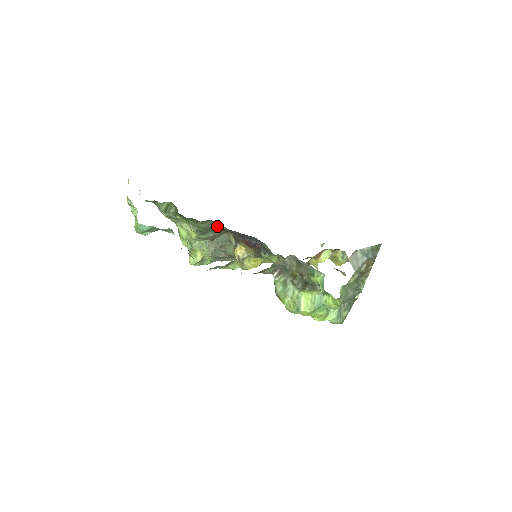
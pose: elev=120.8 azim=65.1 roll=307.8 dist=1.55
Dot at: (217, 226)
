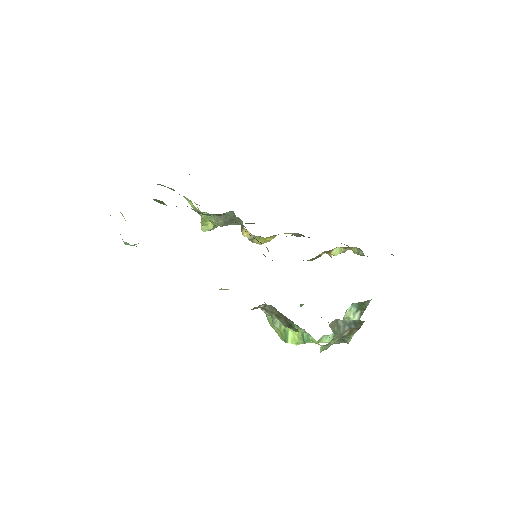
Dot at: occluded
